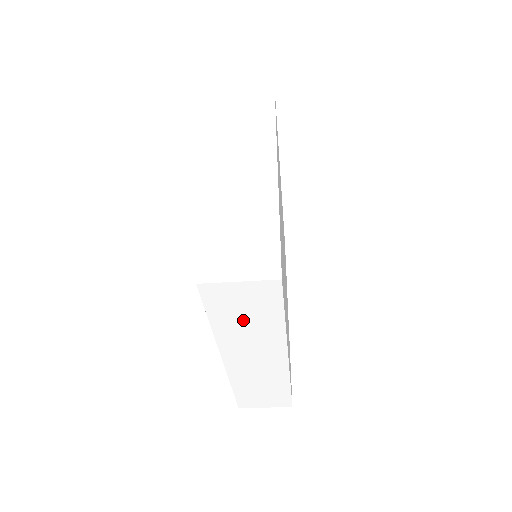
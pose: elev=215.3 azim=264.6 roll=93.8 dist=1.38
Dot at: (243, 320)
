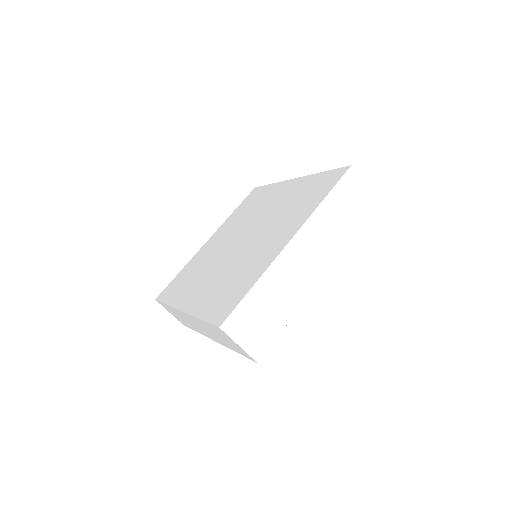
Dot at: (340, 213)
